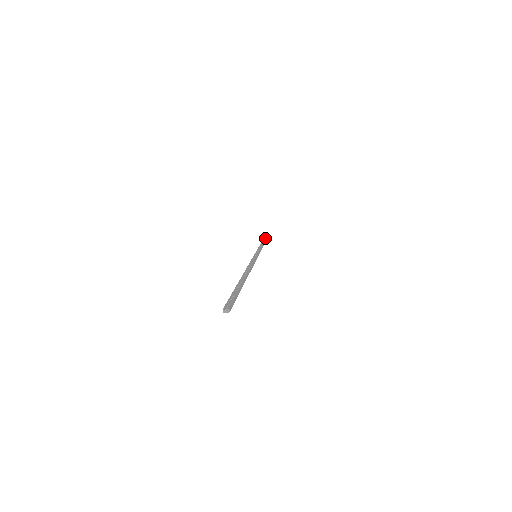
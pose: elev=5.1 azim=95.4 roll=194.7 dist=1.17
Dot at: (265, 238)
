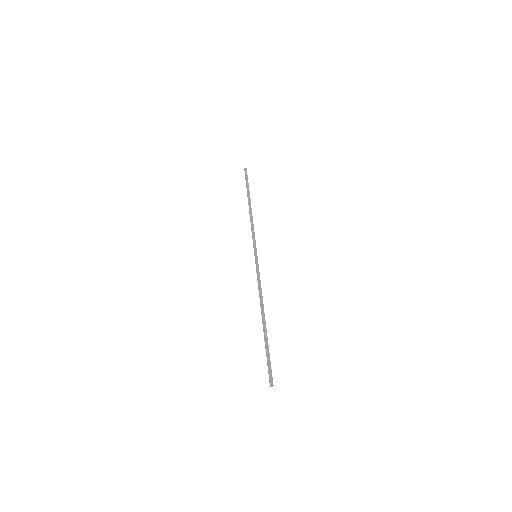
Dot at: (249, 193)
